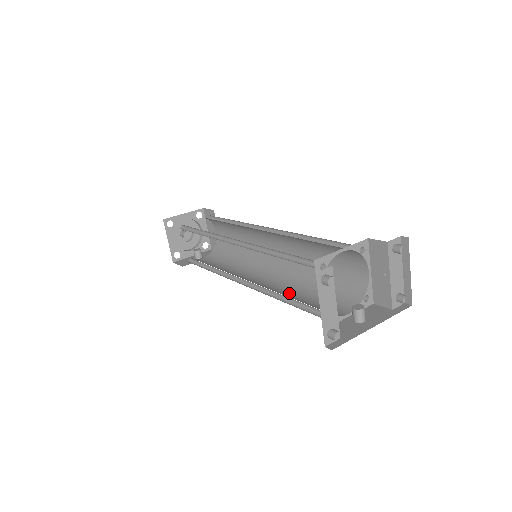
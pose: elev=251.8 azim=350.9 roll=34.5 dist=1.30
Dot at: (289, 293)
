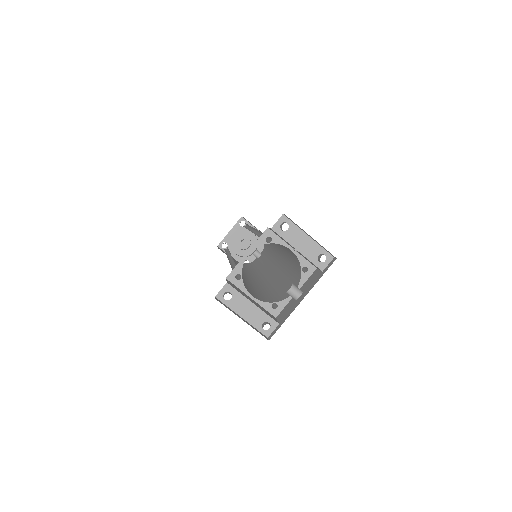
Dot at: (278, 280)
